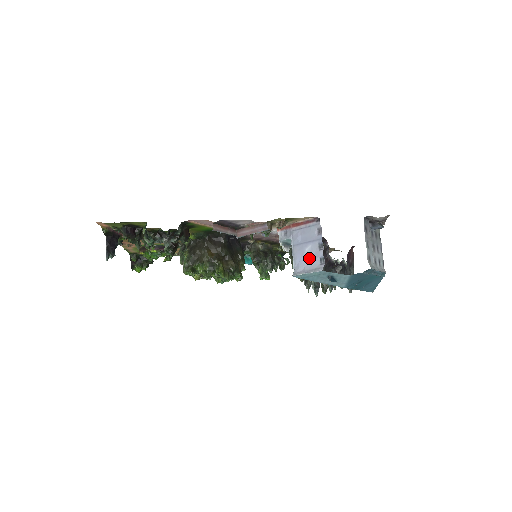
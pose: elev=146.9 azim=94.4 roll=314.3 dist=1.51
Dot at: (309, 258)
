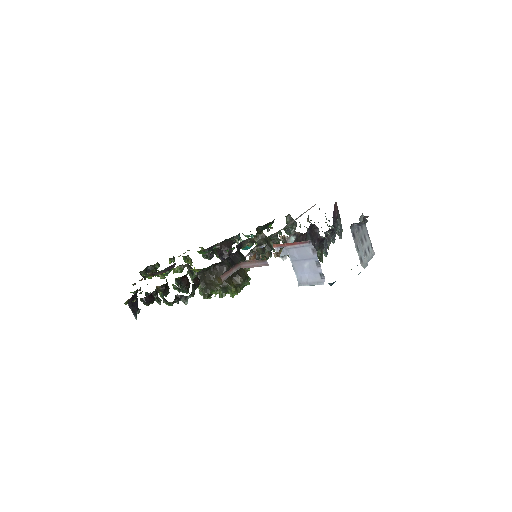
Dot at: (309, 272)
